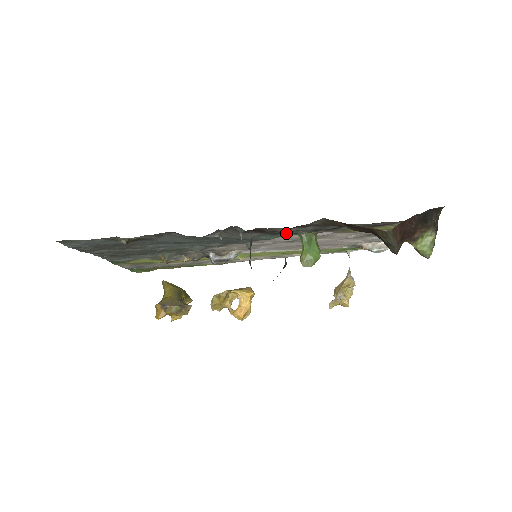
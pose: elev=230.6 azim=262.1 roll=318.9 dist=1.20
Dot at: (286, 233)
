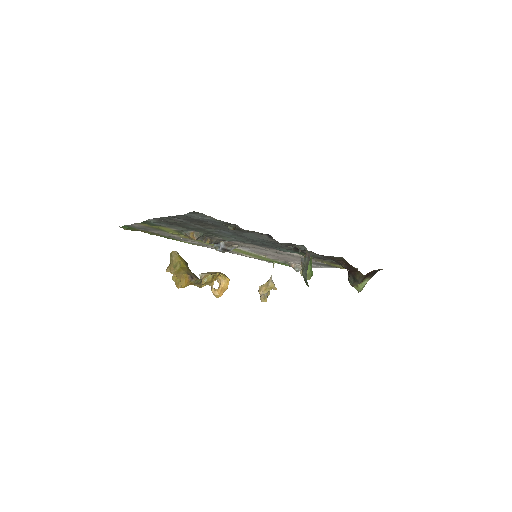
Dot at: (301, 253)
